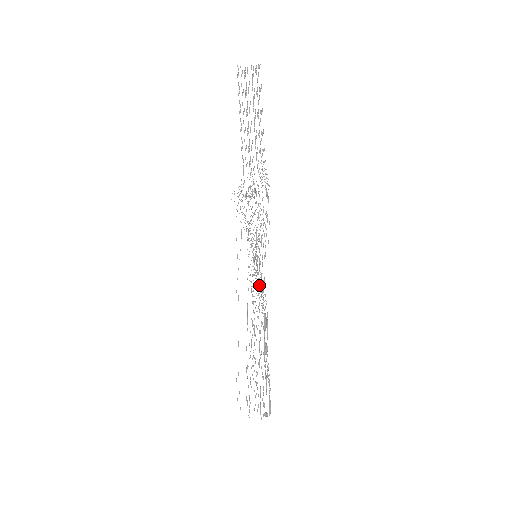
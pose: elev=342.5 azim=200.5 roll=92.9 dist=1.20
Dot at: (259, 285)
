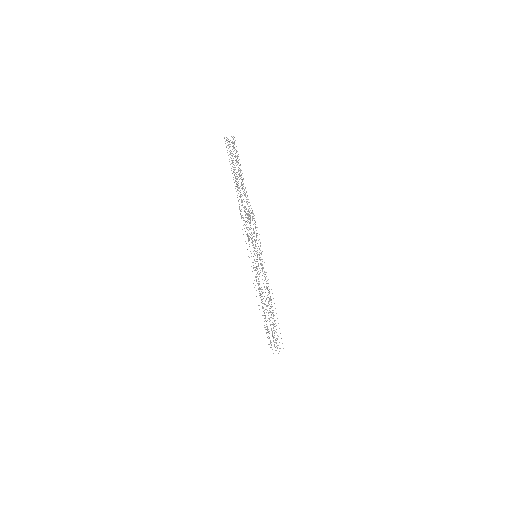
Dot at: (263, 273)
